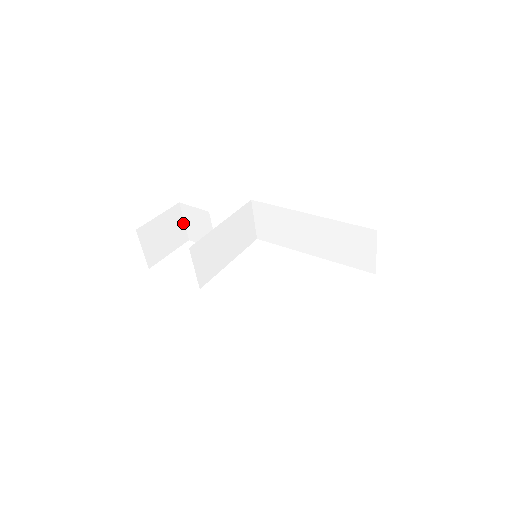
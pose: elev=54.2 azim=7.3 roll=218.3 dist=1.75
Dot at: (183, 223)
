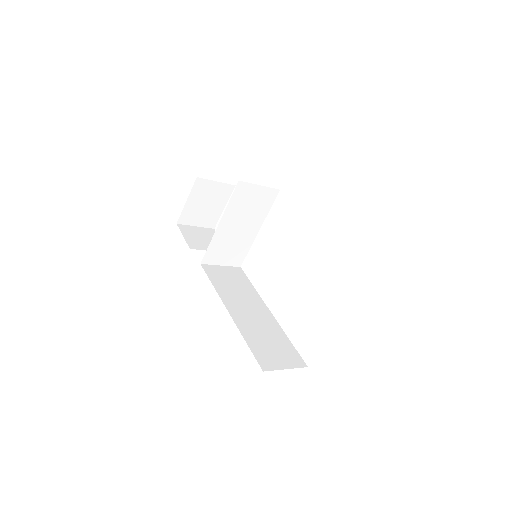
Dot at: (217, 183)
